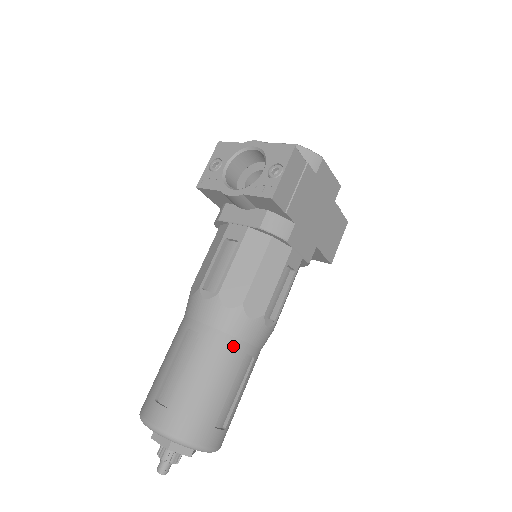
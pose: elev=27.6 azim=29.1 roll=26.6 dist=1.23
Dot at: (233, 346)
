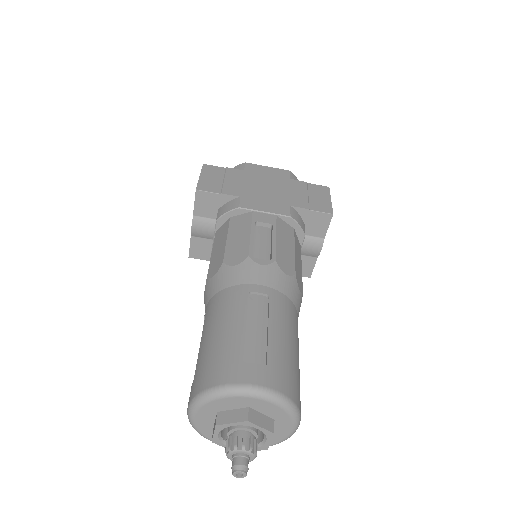
Dot at: (231, 293)
